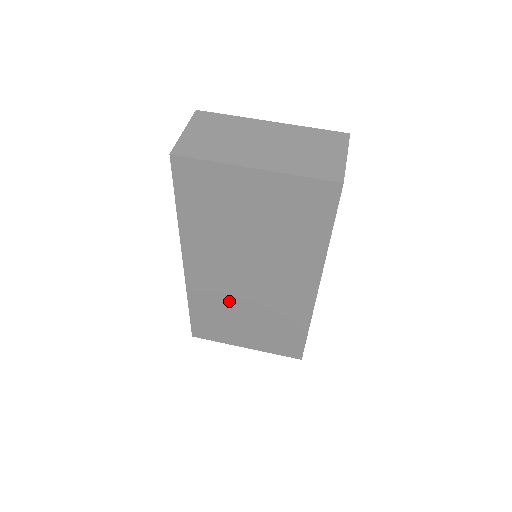
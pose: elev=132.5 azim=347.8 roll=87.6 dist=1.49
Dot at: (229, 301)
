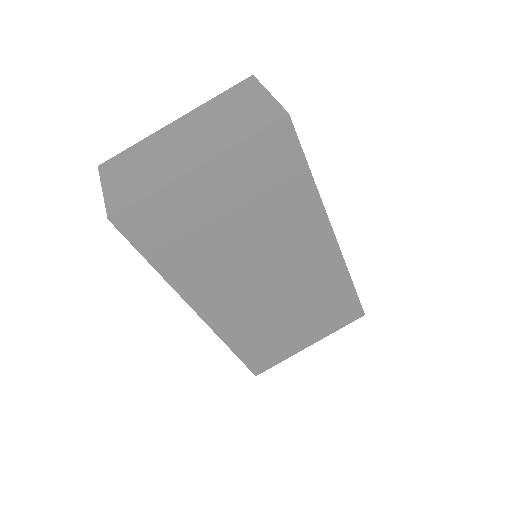
Dot at: (265, 316)
